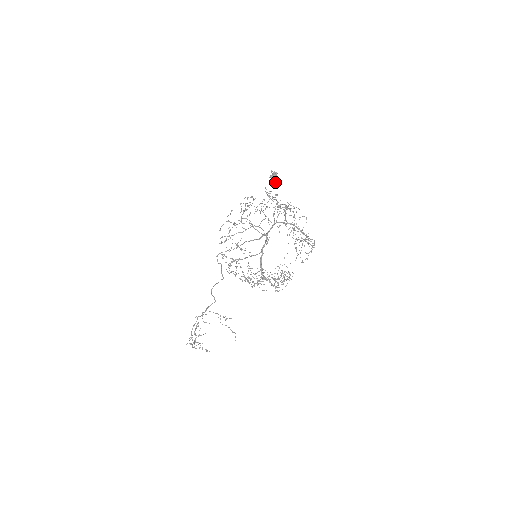
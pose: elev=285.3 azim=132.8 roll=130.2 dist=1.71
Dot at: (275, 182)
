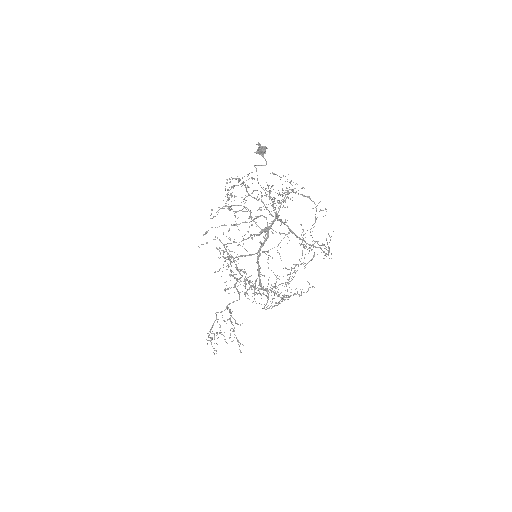
Dot at: occluded
